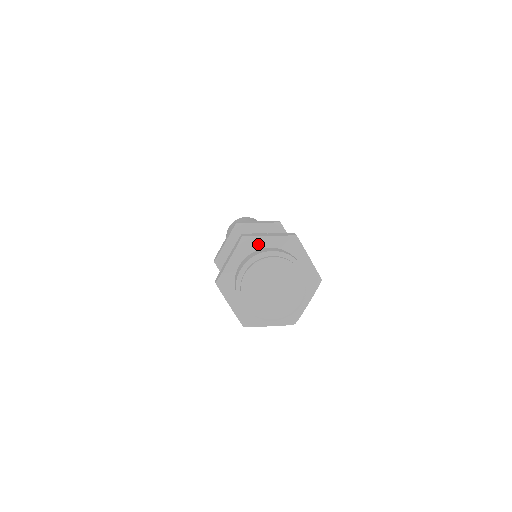
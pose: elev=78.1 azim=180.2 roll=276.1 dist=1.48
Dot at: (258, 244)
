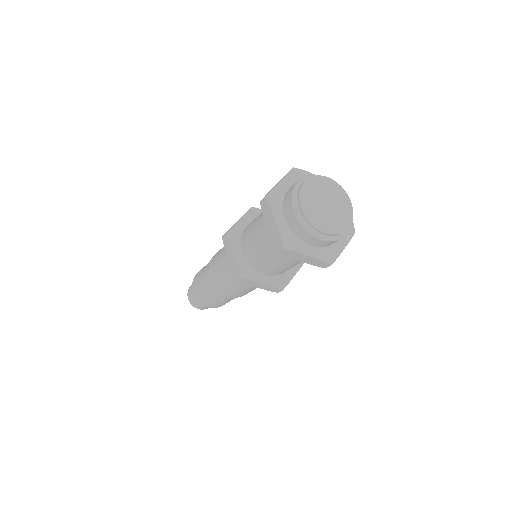
Dot at: occluded
